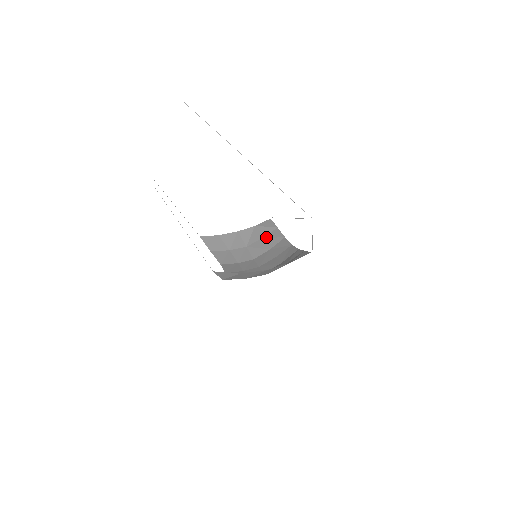
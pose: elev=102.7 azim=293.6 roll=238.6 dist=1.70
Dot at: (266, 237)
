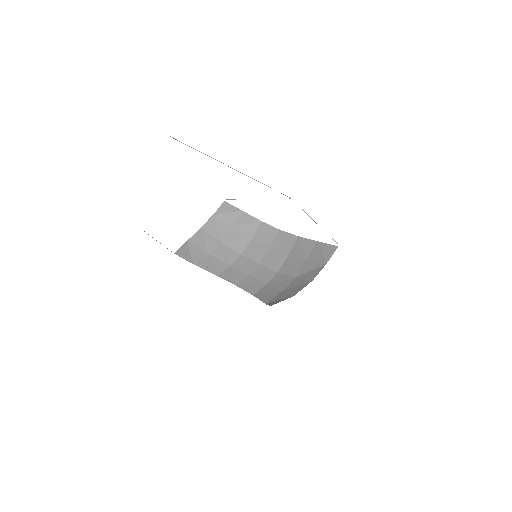
Dot at: (237, 225)
